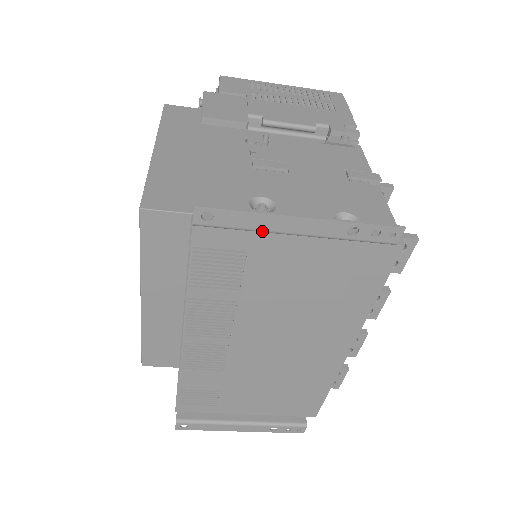
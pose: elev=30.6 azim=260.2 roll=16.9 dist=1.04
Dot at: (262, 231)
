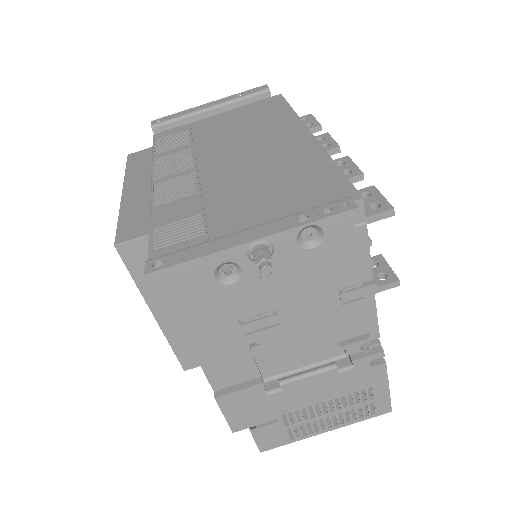
Dot at: (189, 114)
